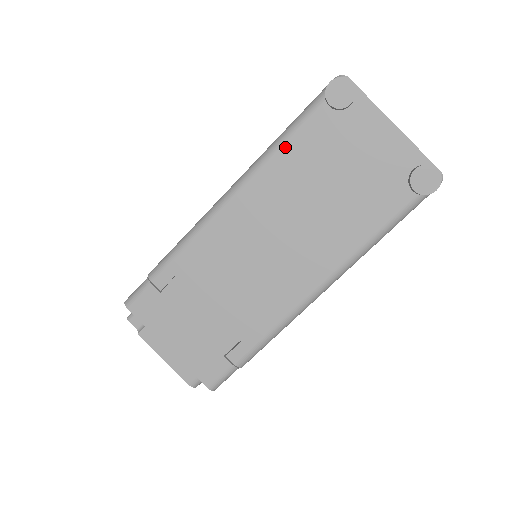
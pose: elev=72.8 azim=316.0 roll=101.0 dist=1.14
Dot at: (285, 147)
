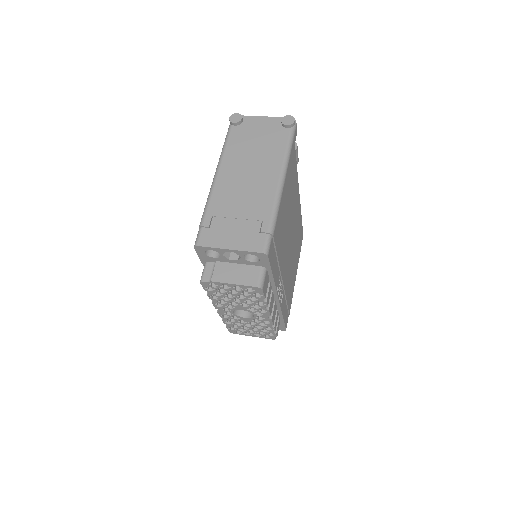
Dot at: (228, 146)
